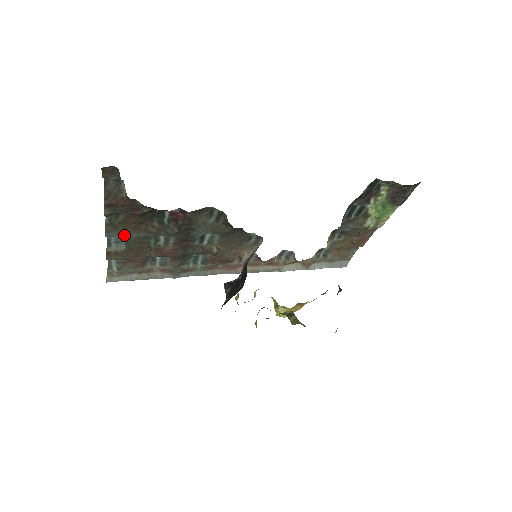
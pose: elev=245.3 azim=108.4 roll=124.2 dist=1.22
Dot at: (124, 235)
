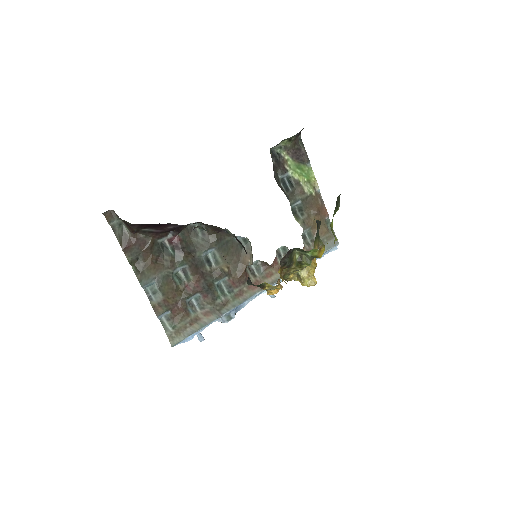
Dot at: (153, 280)
